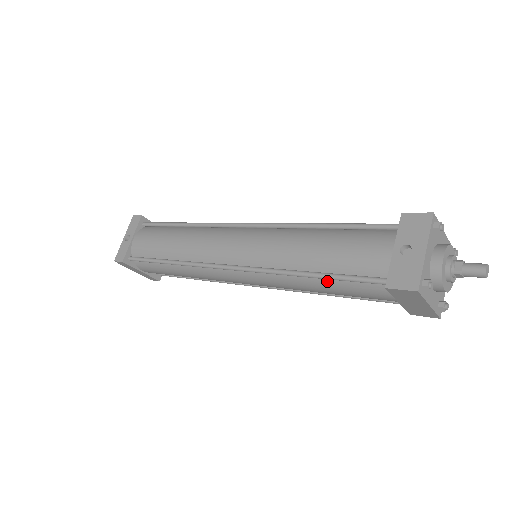
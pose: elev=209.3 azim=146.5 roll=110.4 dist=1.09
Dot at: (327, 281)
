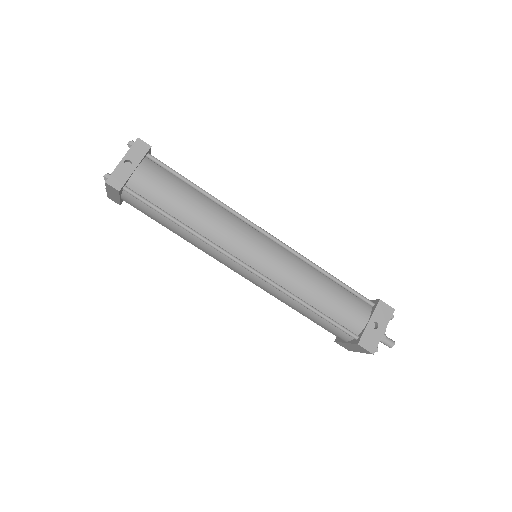
Dot at: (316, 315)
